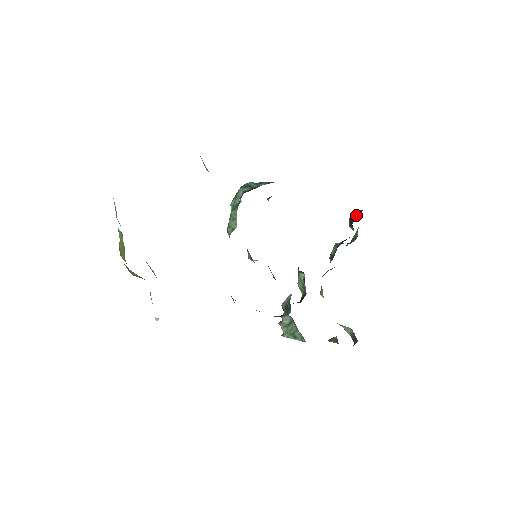
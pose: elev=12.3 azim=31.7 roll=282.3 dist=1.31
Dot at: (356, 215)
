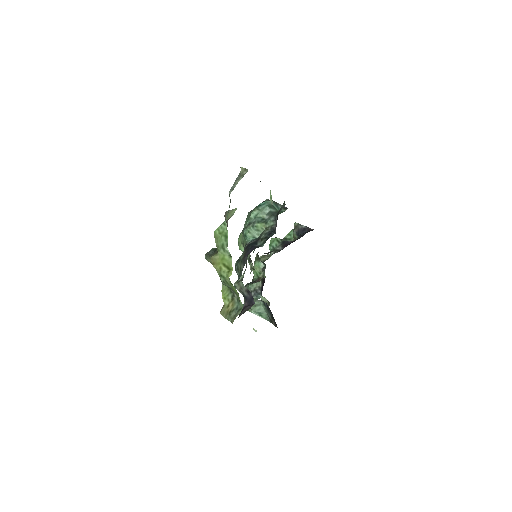
Dot at: (305, 231)
